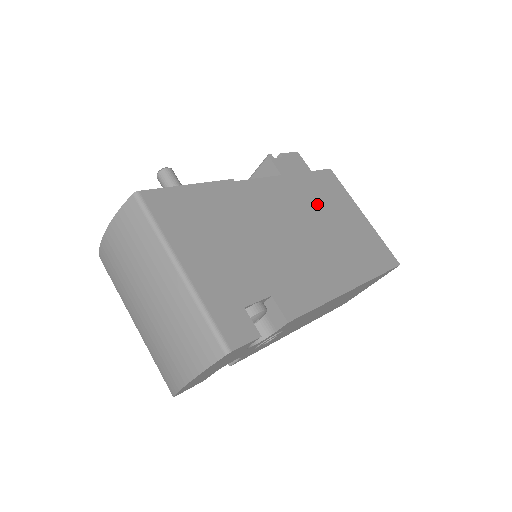
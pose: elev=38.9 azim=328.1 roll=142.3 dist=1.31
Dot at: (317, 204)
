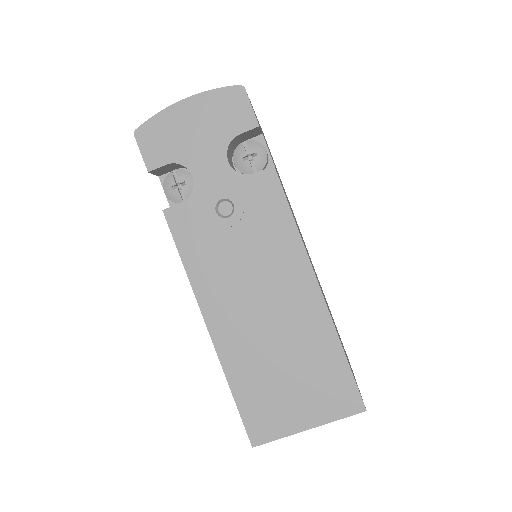
Dot at: occluded
